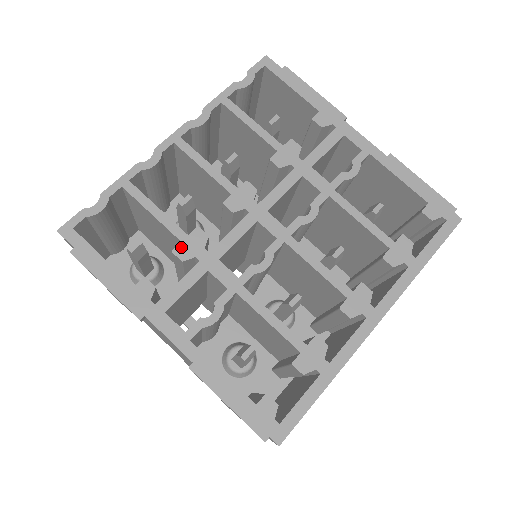
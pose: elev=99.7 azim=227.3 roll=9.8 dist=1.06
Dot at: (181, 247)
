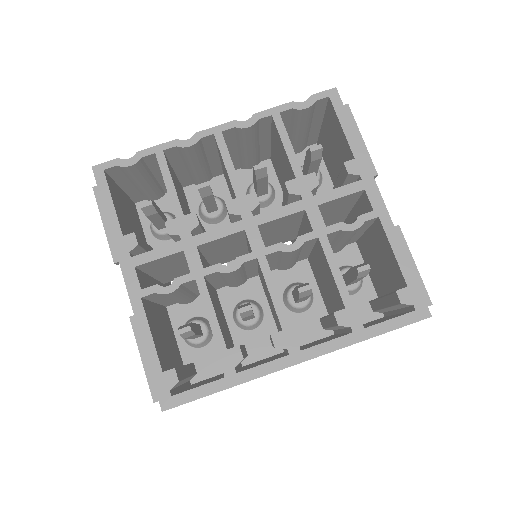
Dot at: (173, 222)
